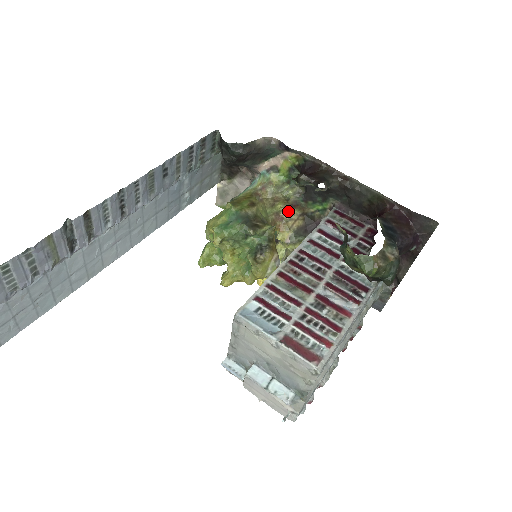
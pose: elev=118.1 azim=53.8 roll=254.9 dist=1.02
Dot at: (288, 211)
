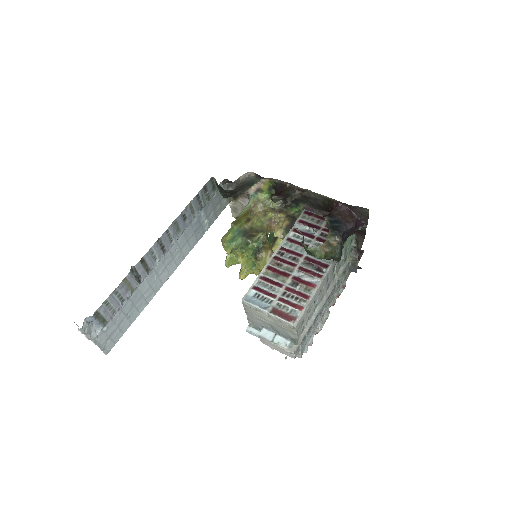
Dot at: (277, 216)
